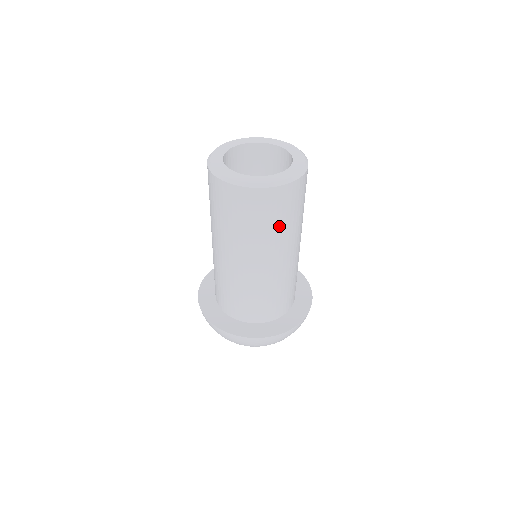
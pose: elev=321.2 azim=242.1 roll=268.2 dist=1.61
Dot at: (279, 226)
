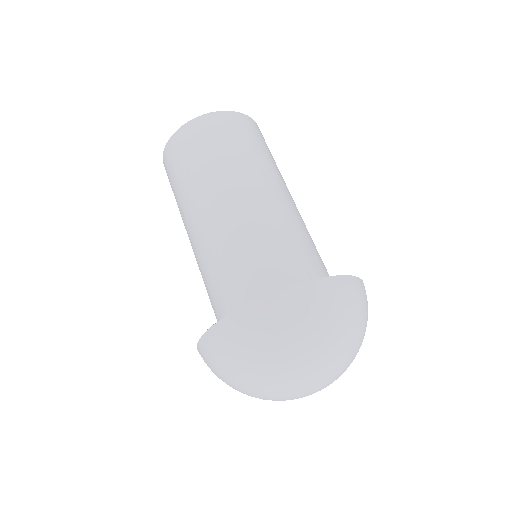
Dot at: (244, 150)
